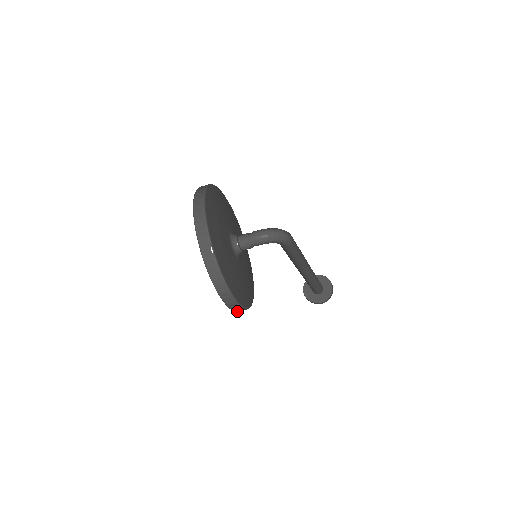
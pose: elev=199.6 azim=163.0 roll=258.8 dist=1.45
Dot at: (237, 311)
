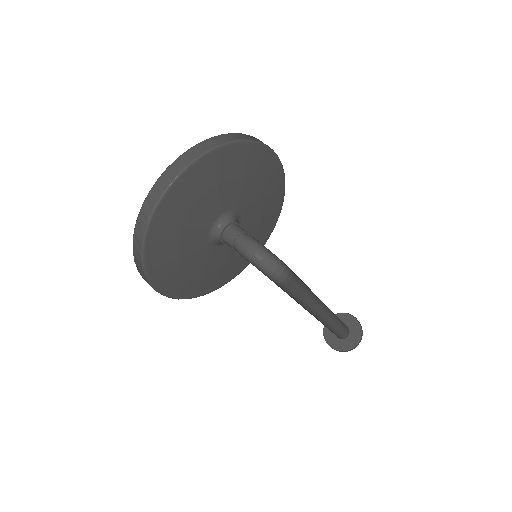
Dot at: occluded
